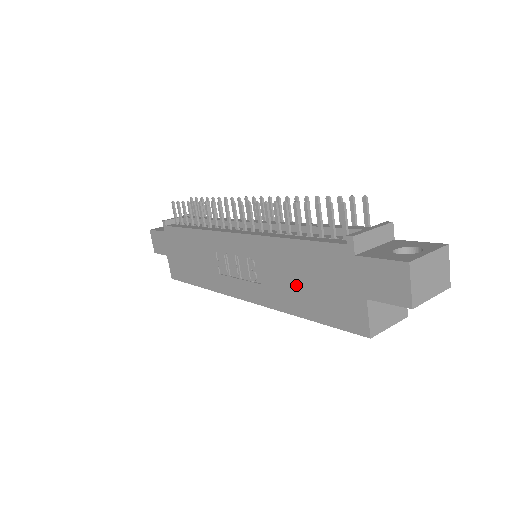
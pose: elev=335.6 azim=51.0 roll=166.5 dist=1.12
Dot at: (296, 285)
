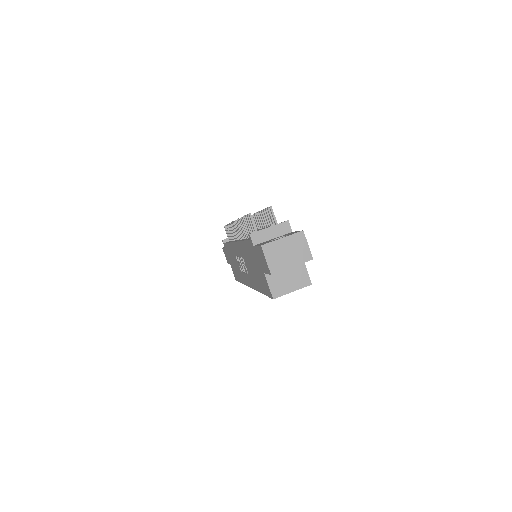
Dot at: (253, 271)
